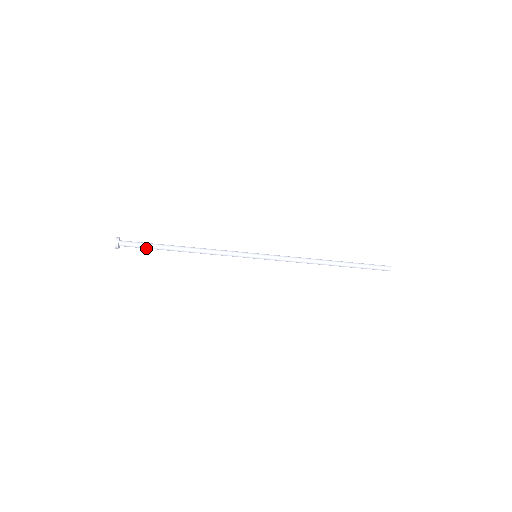
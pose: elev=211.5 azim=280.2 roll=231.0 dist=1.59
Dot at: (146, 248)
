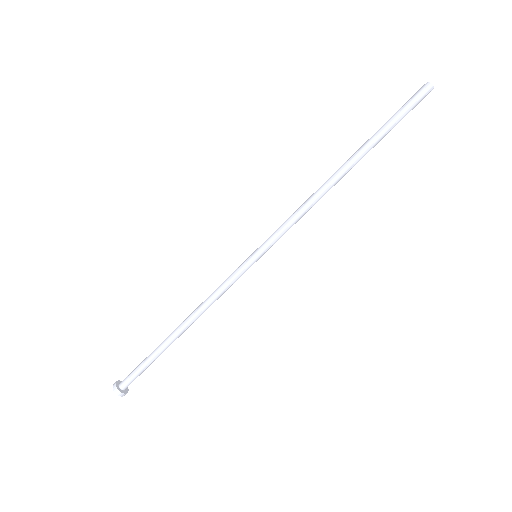
Dot at: (148, 366)
